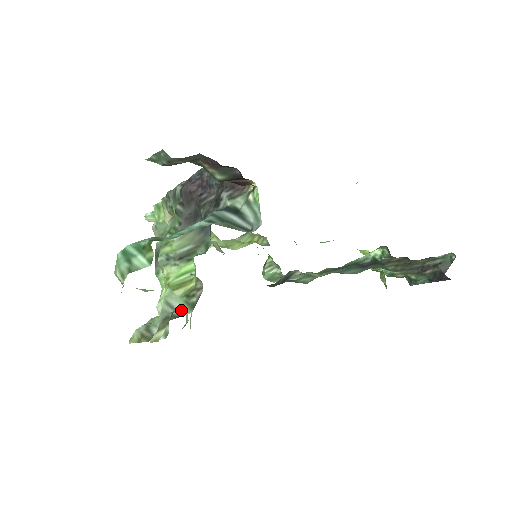
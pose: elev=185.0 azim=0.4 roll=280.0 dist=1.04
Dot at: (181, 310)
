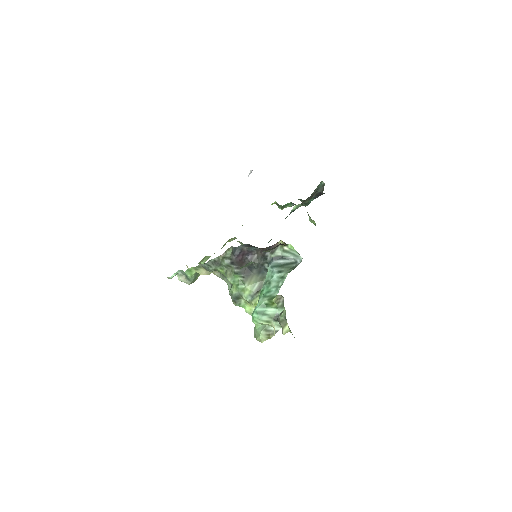
Dot at: (277, 312)
